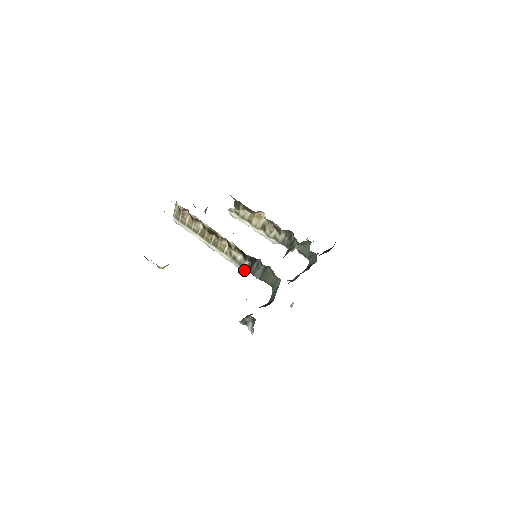
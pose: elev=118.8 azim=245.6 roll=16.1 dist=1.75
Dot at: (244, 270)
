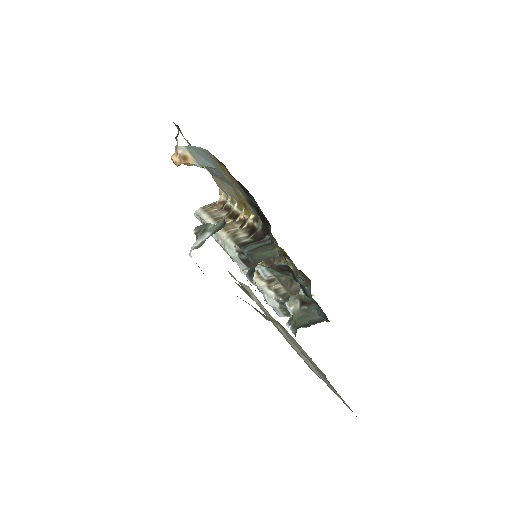
Dot at: (235, 245)
